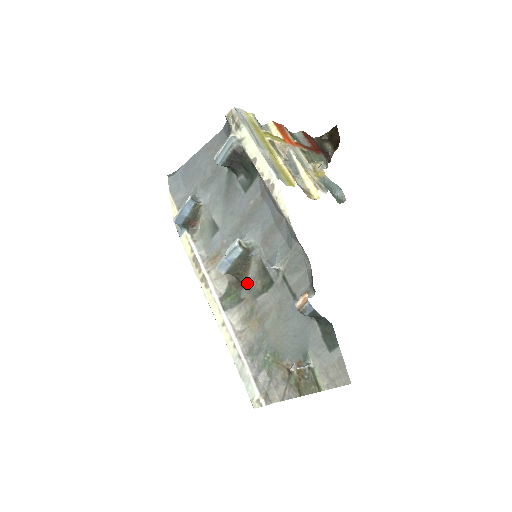
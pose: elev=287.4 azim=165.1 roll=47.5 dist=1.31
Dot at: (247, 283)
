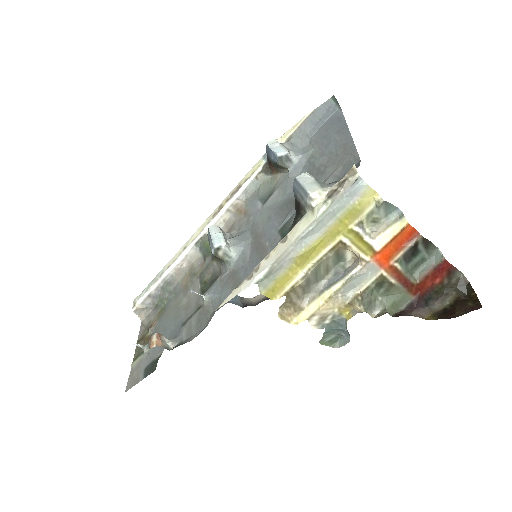
Dot at: (213, 262)
